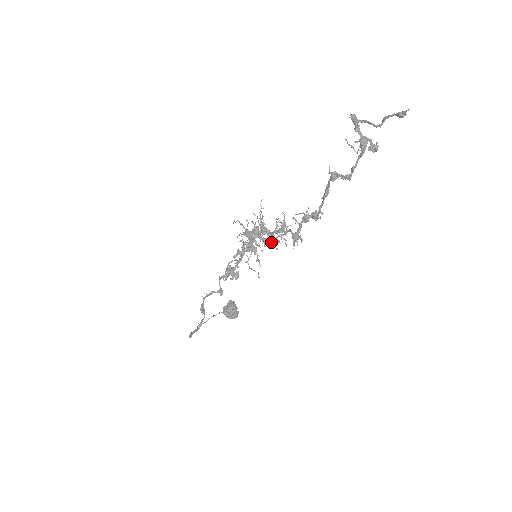
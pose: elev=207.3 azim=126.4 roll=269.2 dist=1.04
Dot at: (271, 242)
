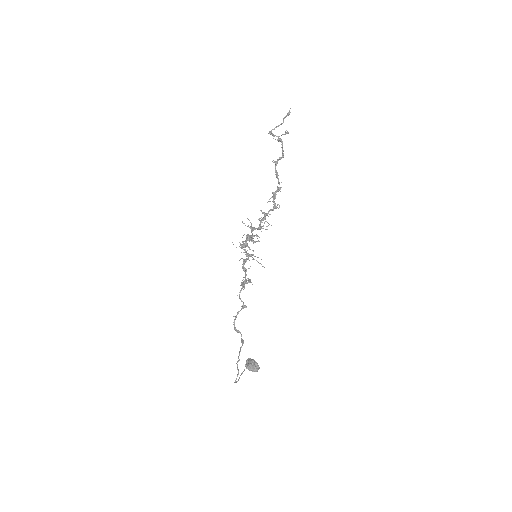
Dot at: (263, 226)
